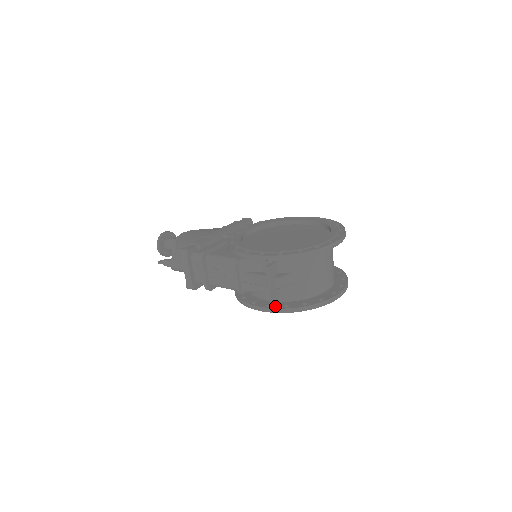
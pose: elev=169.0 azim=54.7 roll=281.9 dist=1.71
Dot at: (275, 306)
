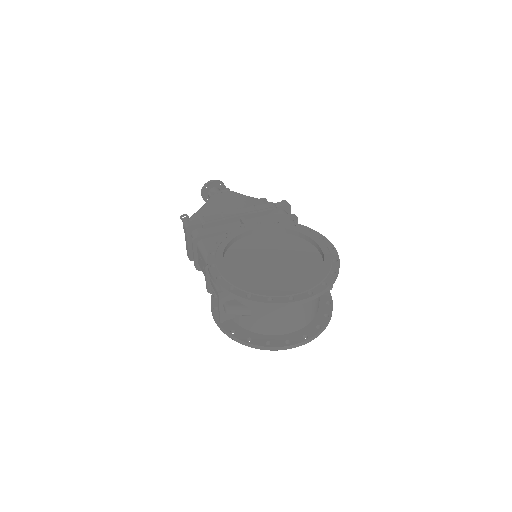
Dot at: (225, 325)
